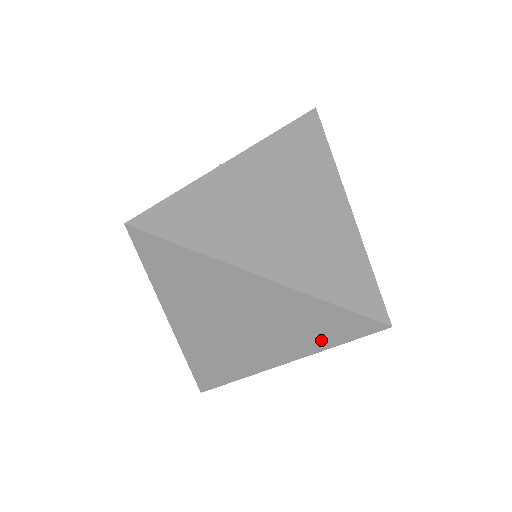
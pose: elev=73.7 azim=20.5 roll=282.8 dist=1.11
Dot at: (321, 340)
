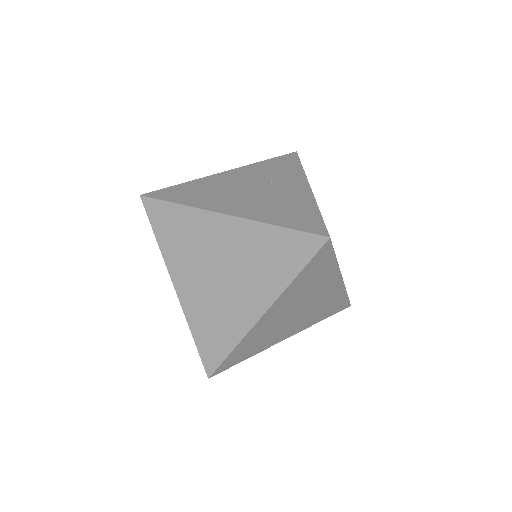
Dot at: (320, 318)
